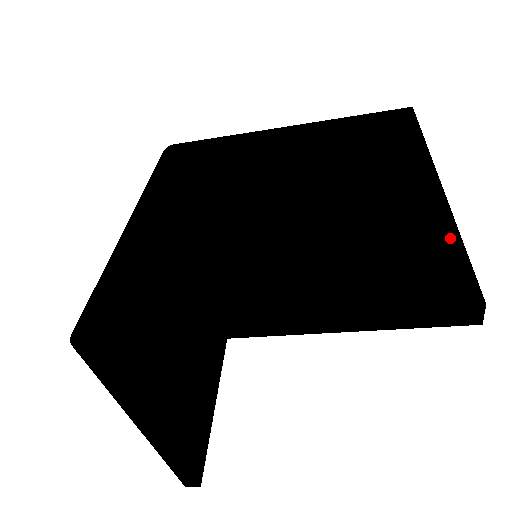
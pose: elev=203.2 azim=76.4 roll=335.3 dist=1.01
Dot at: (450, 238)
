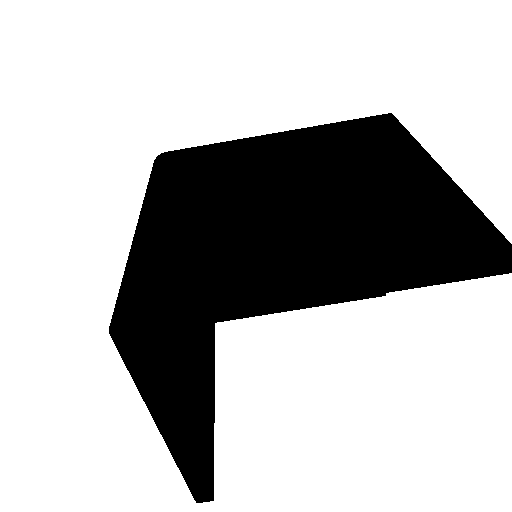
Dot at: (466, 206)
